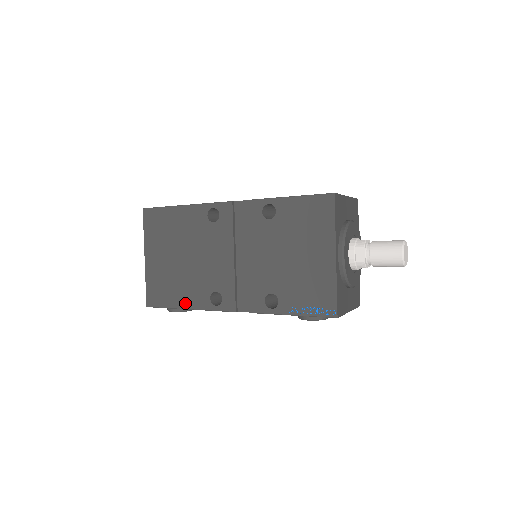
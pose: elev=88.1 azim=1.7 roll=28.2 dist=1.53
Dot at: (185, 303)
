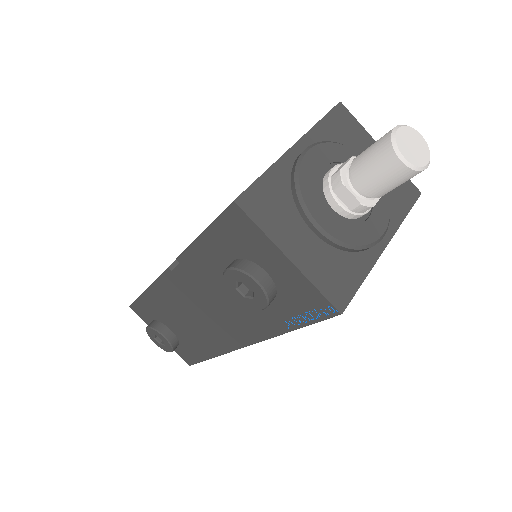
Dot at: occluded
